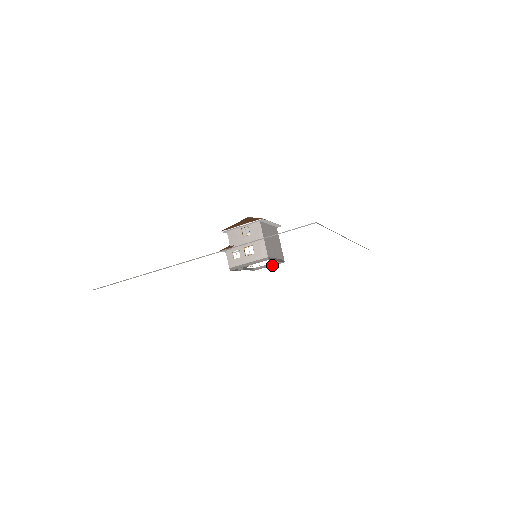
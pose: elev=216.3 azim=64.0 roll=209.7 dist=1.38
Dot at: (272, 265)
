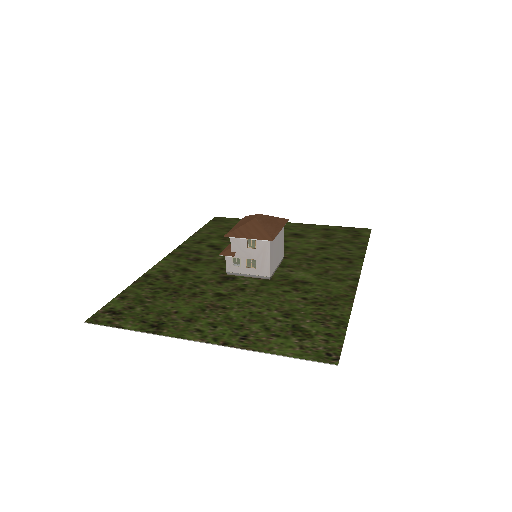
Dot at: occluded
